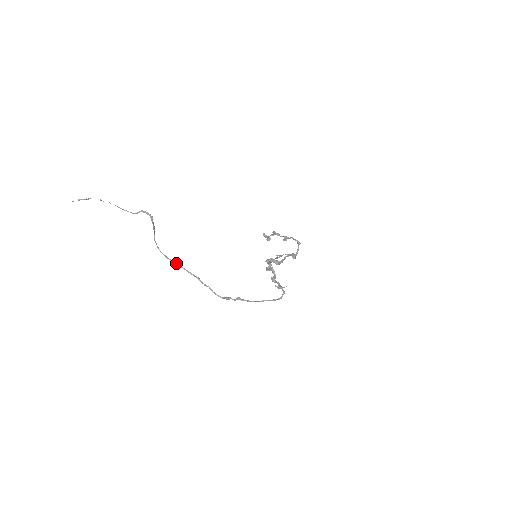
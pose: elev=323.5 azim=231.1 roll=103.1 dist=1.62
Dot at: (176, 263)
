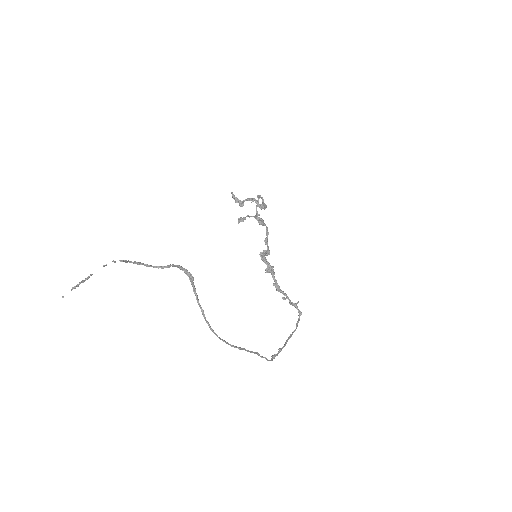
Dot at: (239, 348)
